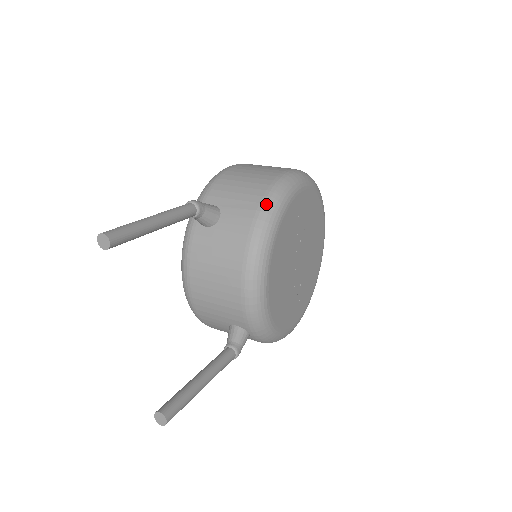
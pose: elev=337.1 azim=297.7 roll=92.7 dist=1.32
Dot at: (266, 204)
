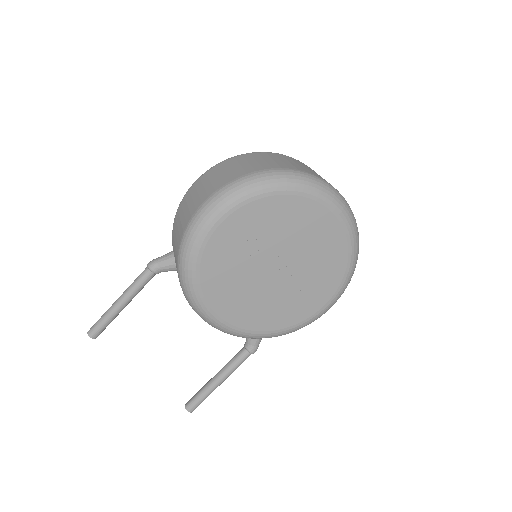
Dot at: (179, 265)
